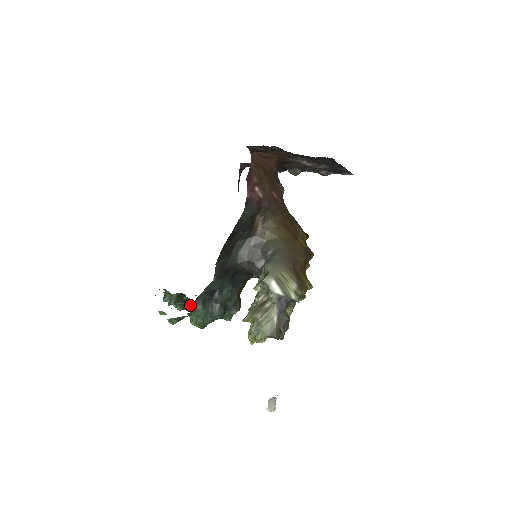
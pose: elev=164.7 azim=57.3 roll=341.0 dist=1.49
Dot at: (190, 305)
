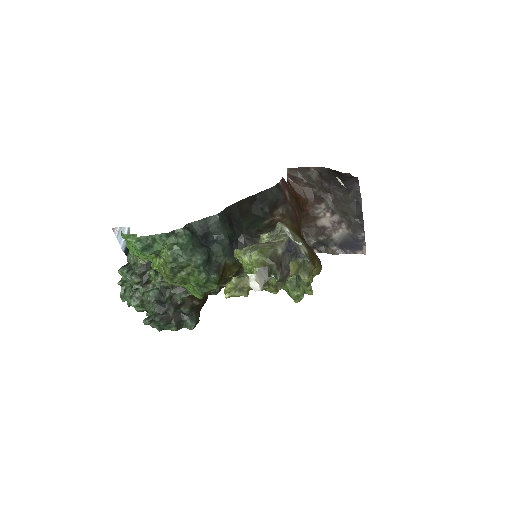
Dot at: (145, 291)
